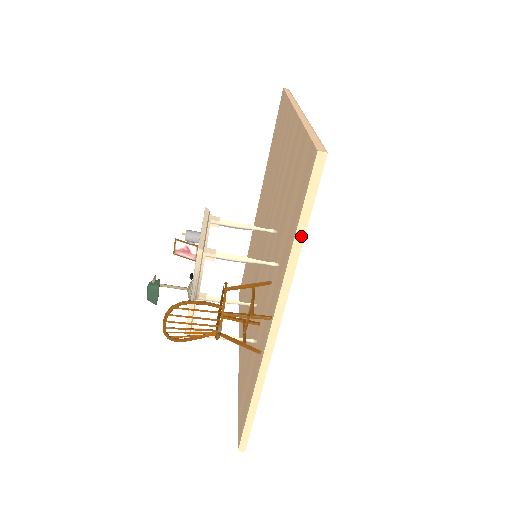
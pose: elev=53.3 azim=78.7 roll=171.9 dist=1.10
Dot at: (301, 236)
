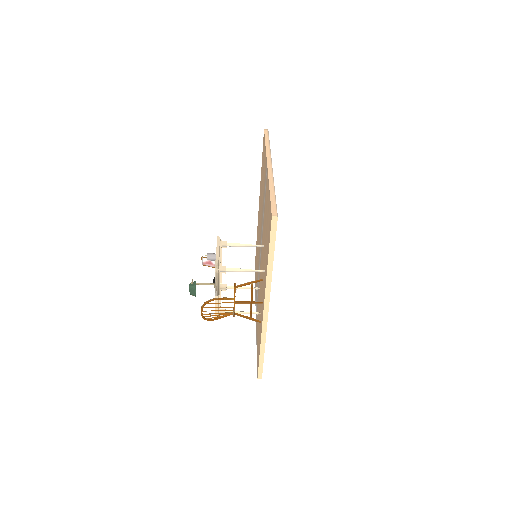
Dot at: (272, 259)
